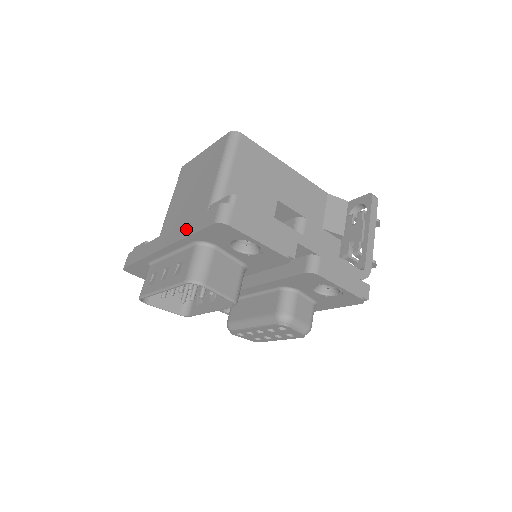
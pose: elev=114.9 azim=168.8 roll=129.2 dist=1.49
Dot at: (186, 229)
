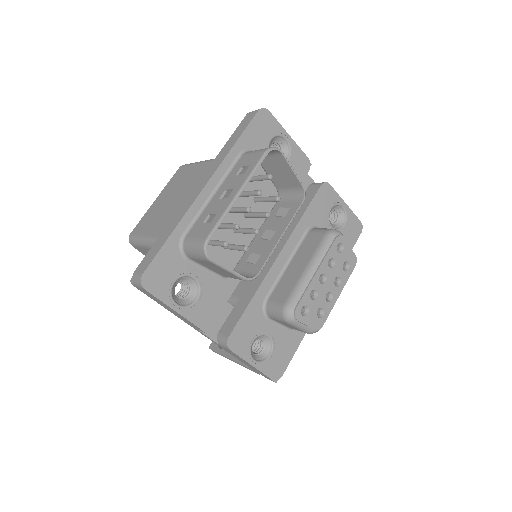
Dot at: (225, 150)
